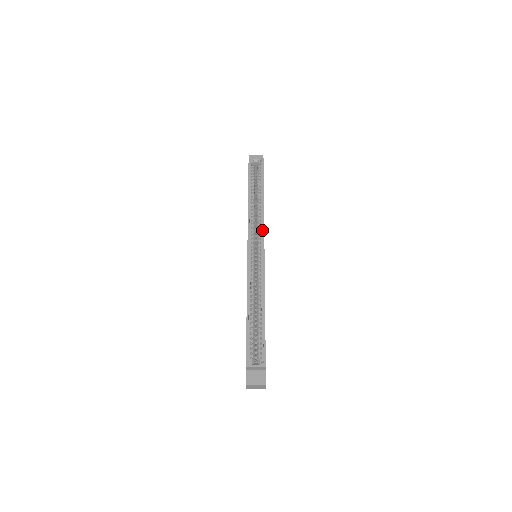
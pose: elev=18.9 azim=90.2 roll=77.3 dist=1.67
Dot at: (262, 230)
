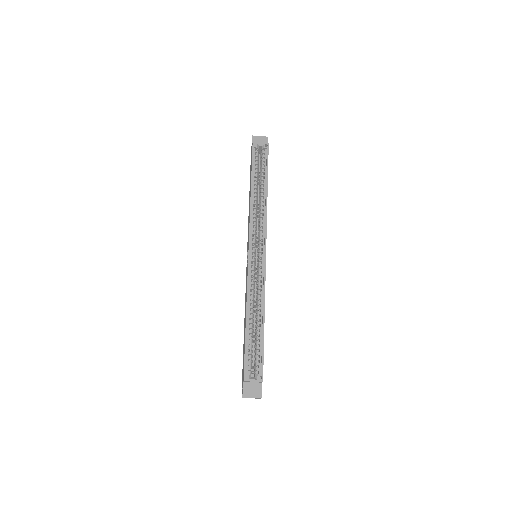
Dot at: (264, 230)
